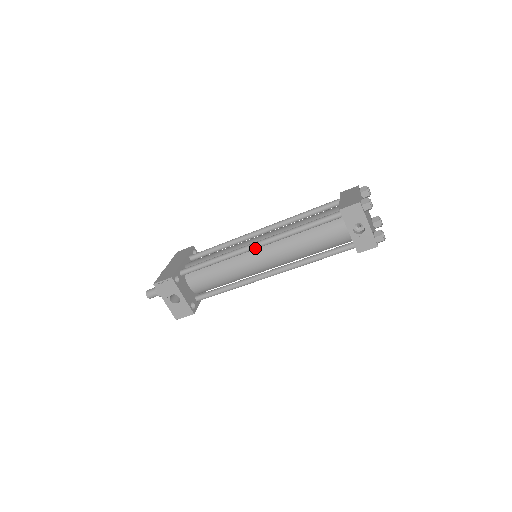
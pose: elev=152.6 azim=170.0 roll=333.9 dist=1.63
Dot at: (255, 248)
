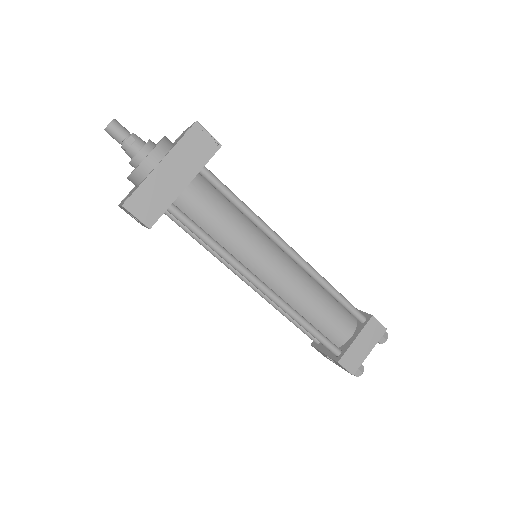
Dot at: (257, 287)
